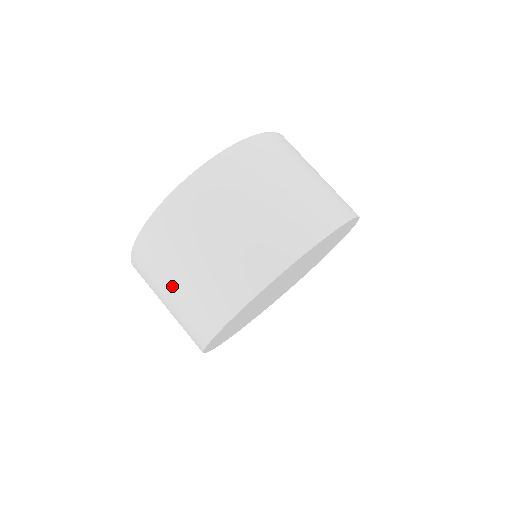
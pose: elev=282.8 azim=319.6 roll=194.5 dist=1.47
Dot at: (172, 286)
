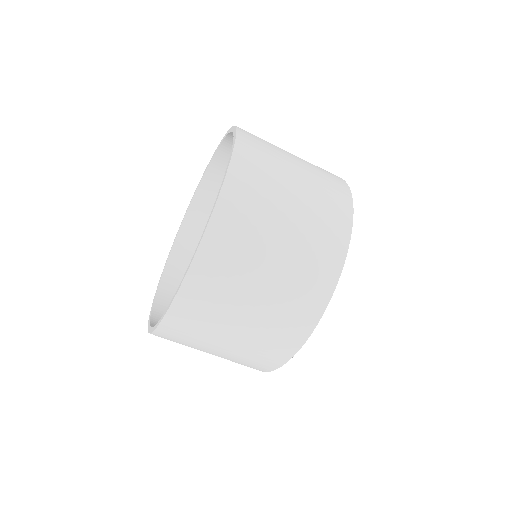
Dot at: occluded
